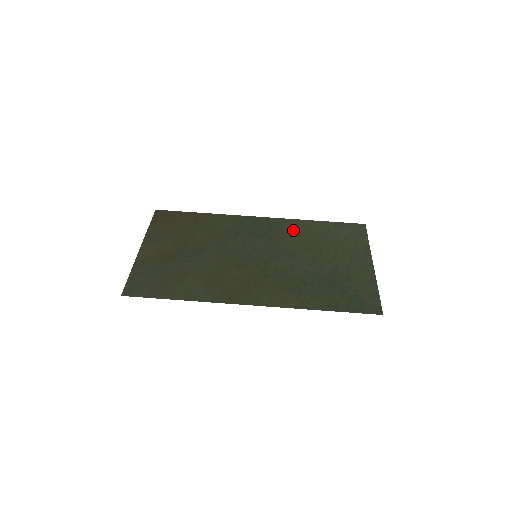
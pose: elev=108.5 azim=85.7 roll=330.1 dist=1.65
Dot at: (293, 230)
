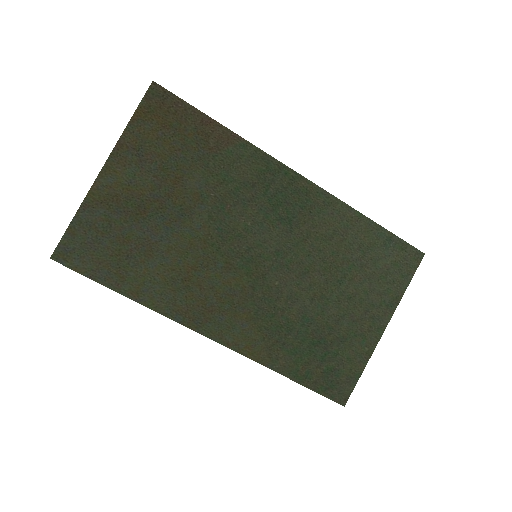
Dot at: (329, 225)
